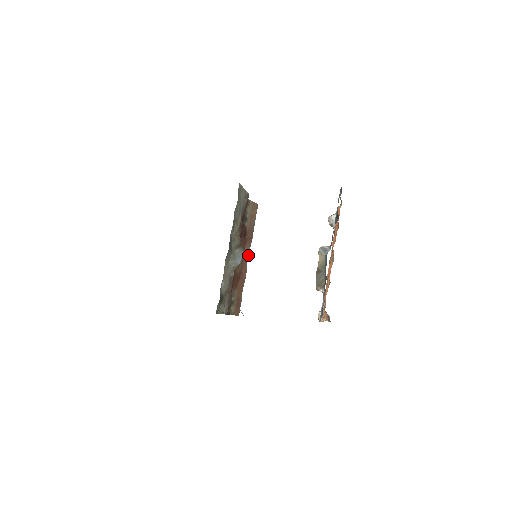
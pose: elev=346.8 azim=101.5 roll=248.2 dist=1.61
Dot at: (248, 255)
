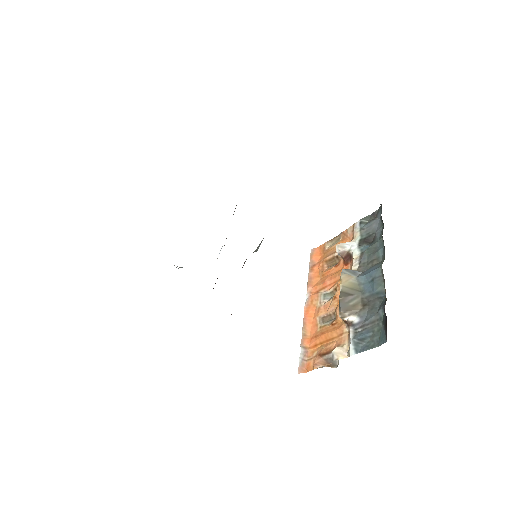
Dot at: occluded
